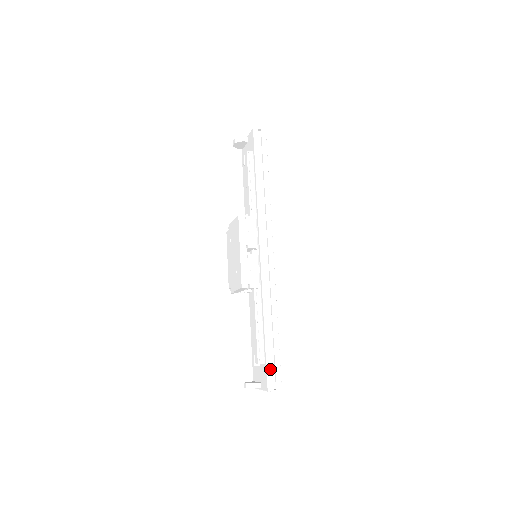
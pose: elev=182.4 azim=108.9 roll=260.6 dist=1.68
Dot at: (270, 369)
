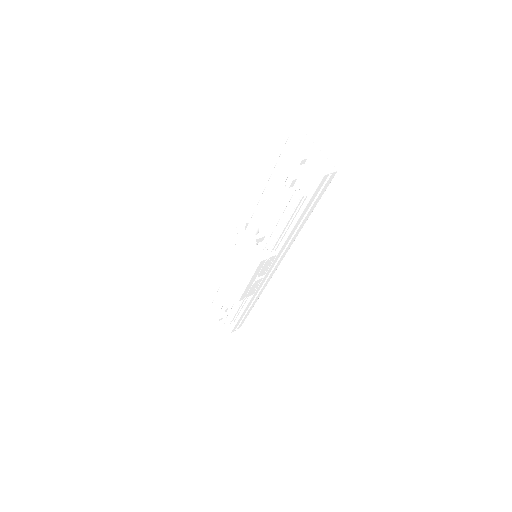
Dot at: (237, 324)
